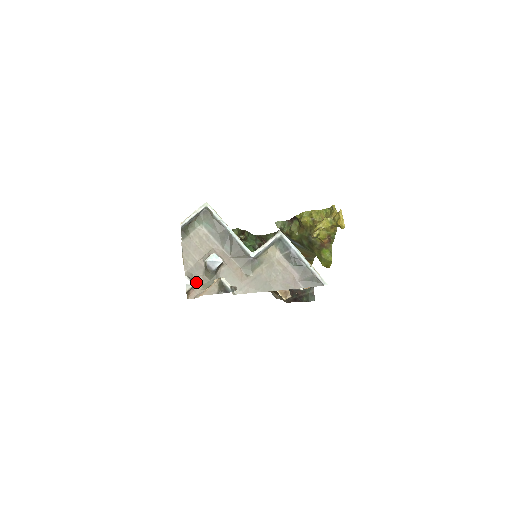
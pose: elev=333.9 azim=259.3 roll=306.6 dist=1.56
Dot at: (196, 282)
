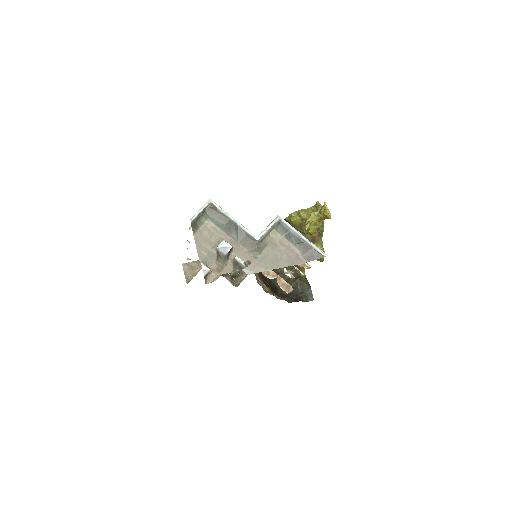
Dot at: (211, 268)
